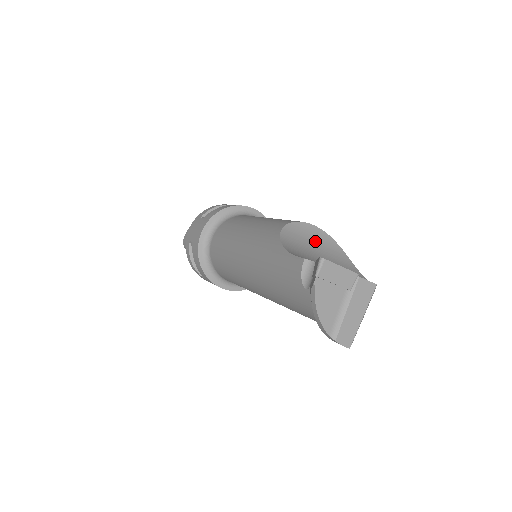
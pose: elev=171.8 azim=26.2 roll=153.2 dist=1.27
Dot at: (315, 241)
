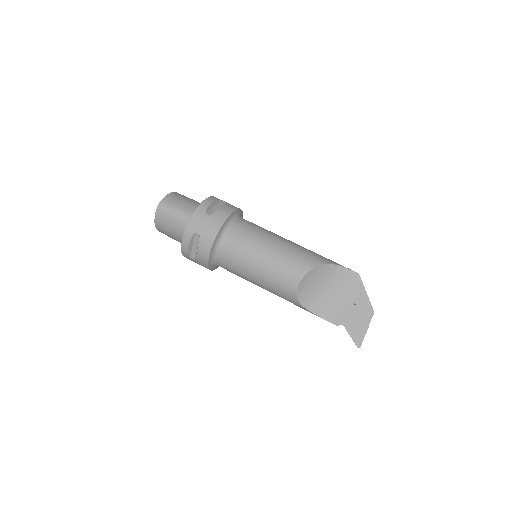
Dot at: (313, 281)
